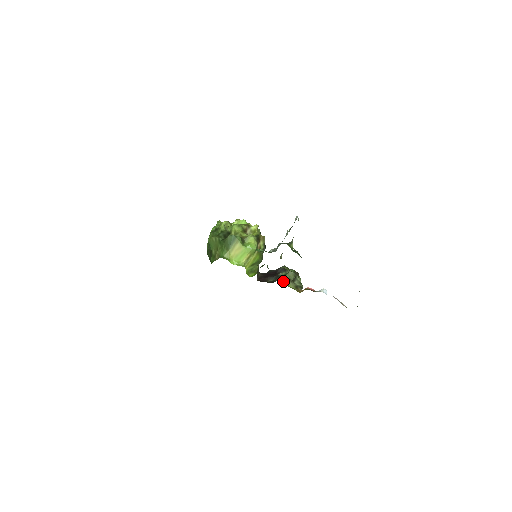
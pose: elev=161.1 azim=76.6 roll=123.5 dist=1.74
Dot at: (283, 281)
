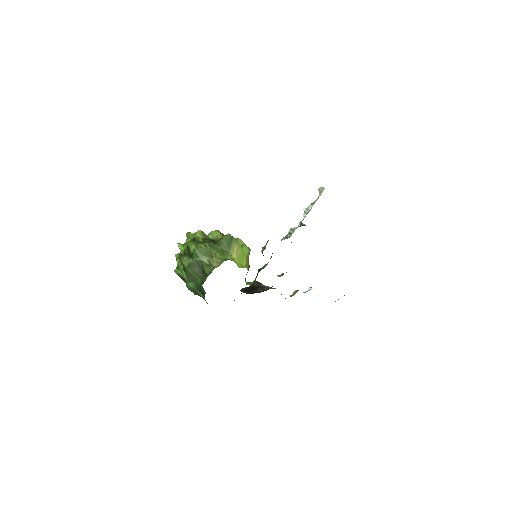
Dot at: (273, 288)
